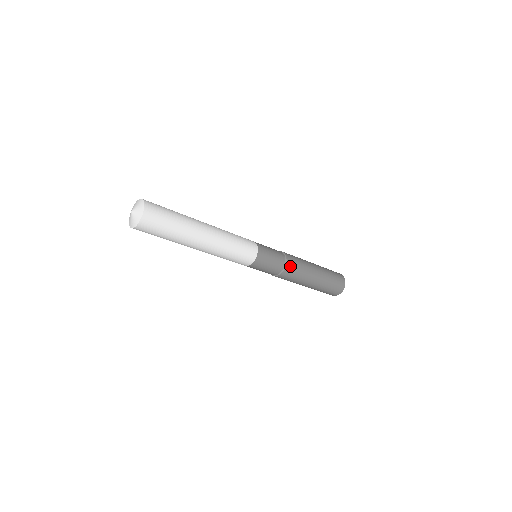
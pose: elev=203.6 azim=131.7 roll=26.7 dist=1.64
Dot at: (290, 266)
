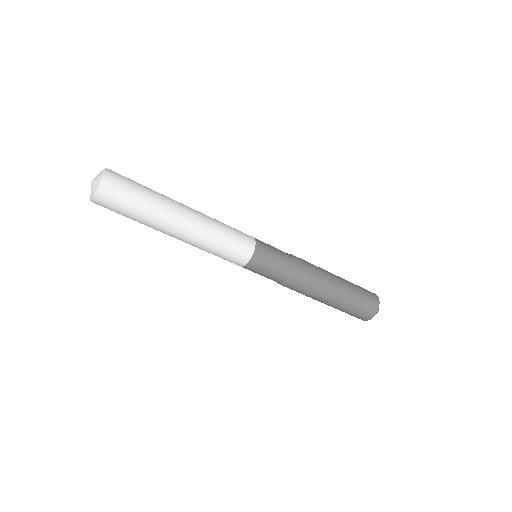
Dot at: (301, 262)
